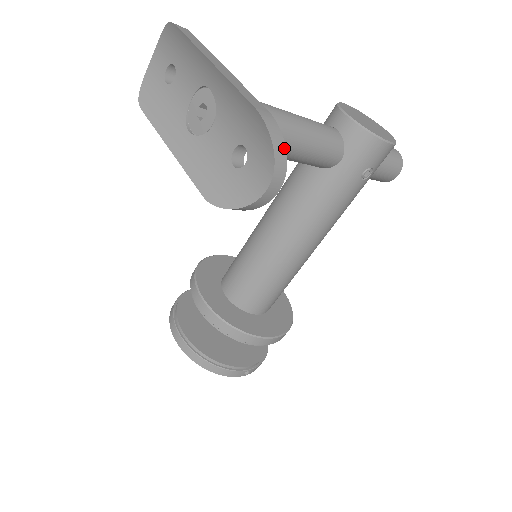
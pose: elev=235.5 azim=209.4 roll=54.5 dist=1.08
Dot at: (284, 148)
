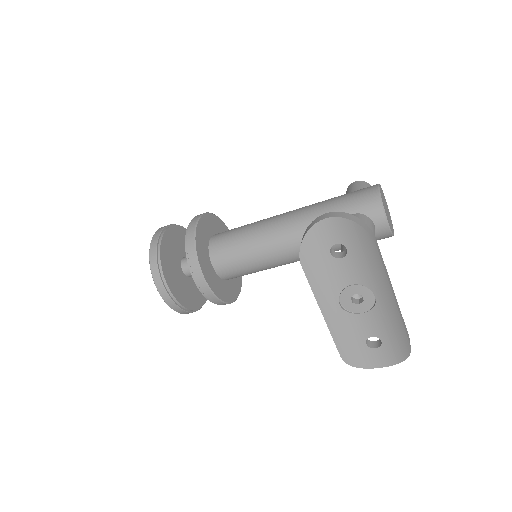
Dot at: occluded
